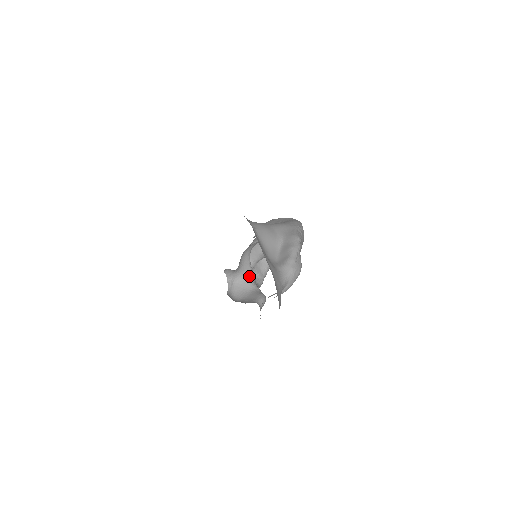
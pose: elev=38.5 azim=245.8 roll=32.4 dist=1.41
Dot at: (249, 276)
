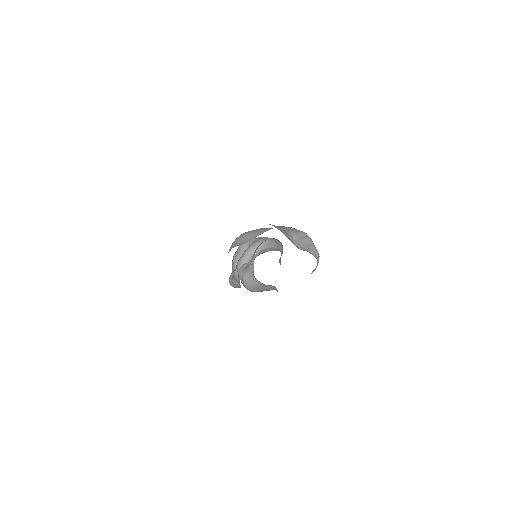
Dot at: (252, 273)
